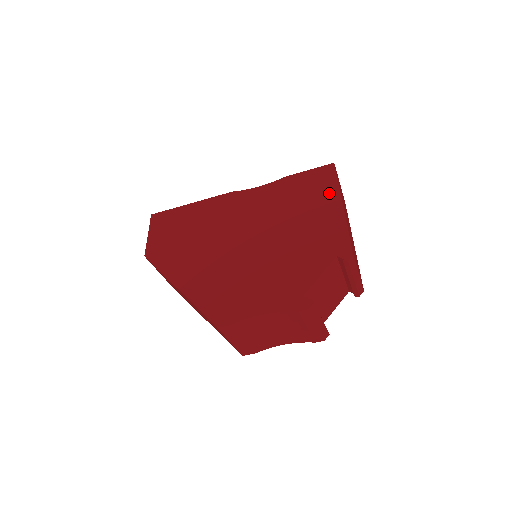
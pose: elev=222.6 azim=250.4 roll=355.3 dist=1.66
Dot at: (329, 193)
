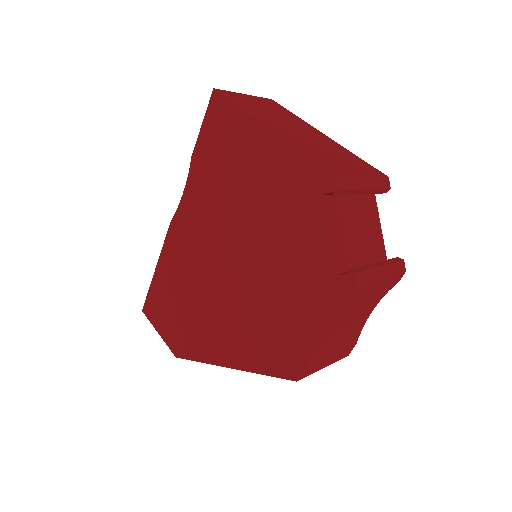
Dot at: (243, 129)
